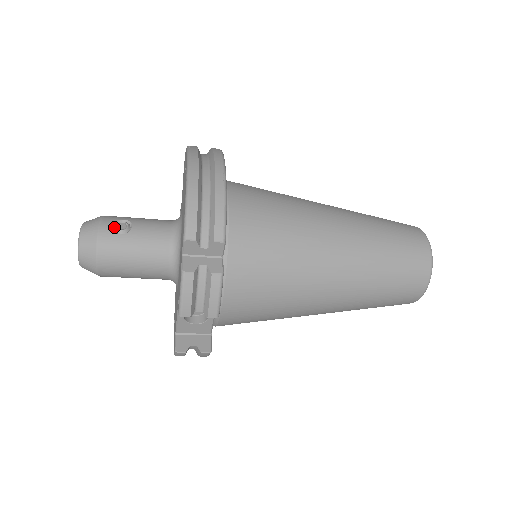
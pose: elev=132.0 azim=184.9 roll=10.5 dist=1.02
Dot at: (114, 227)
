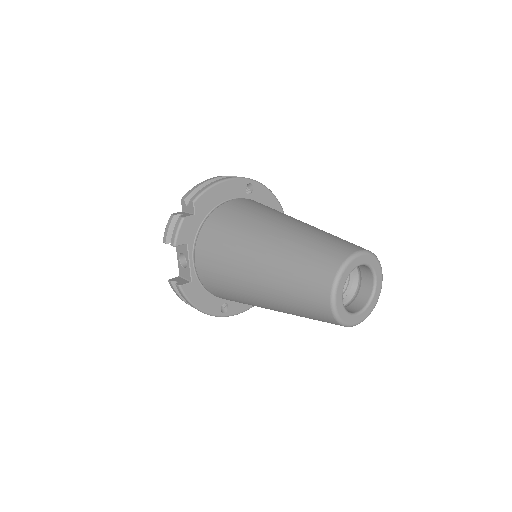
Dot at: occluded
